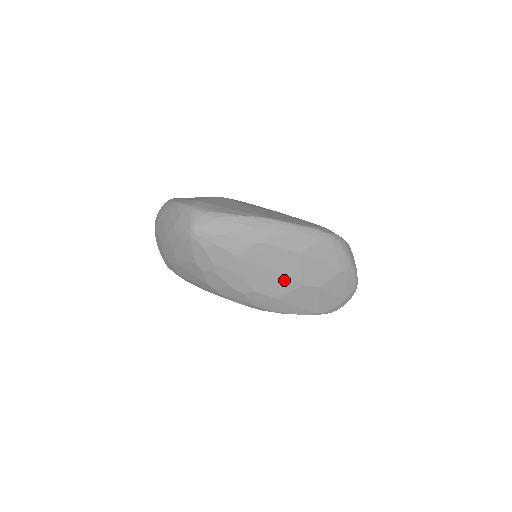
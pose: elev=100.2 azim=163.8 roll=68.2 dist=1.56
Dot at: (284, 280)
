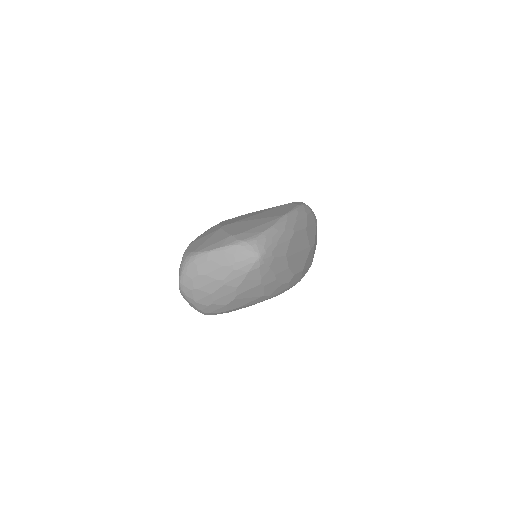
Dot at: (304, 253)
